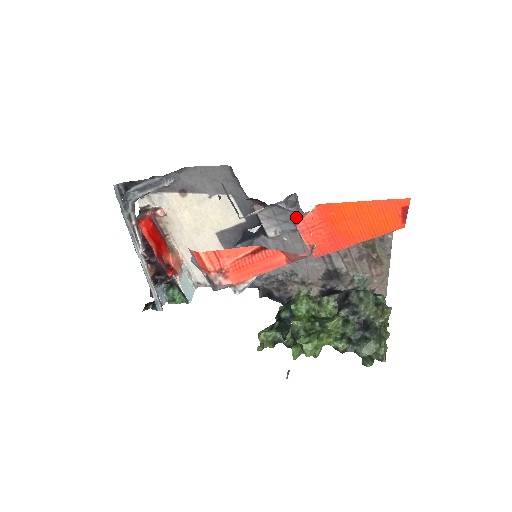
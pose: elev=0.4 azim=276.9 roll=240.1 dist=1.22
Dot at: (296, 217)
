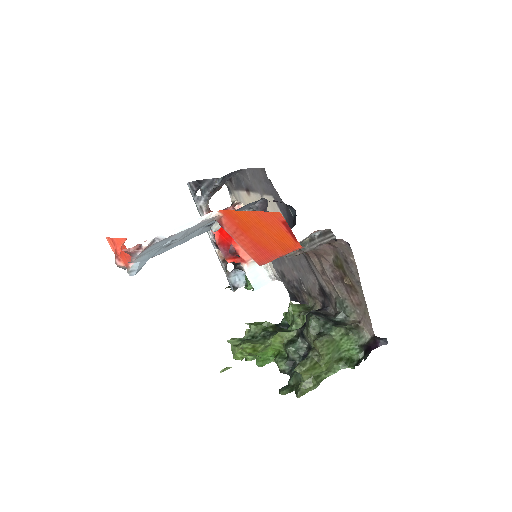
Dot at: (217, 221)
